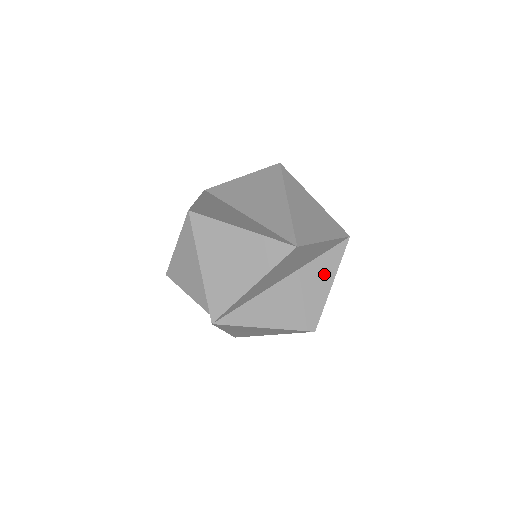
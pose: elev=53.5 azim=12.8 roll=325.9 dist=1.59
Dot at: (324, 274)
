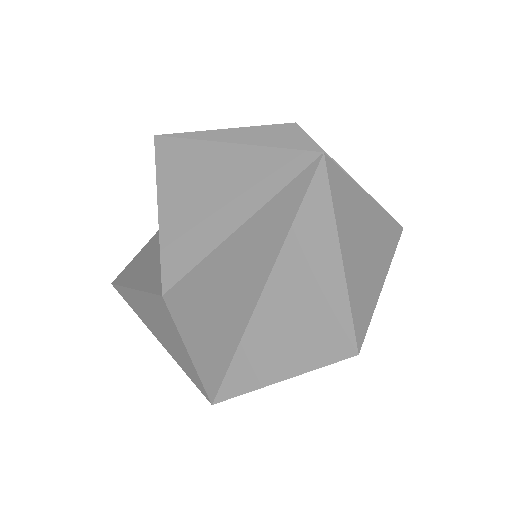
Dot at: (317, 251)
